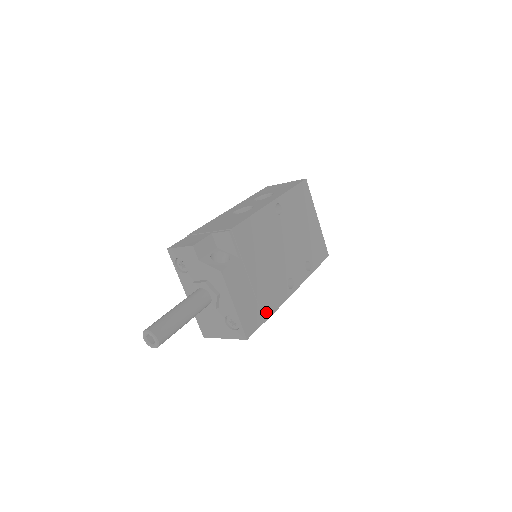
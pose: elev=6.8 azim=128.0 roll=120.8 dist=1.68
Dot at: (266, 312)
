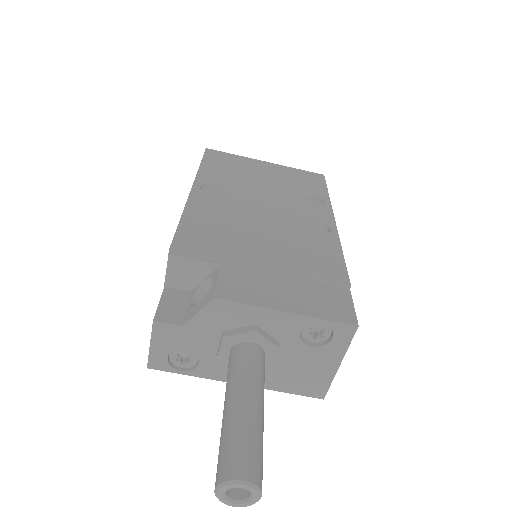
Dot at: (336, 277)
